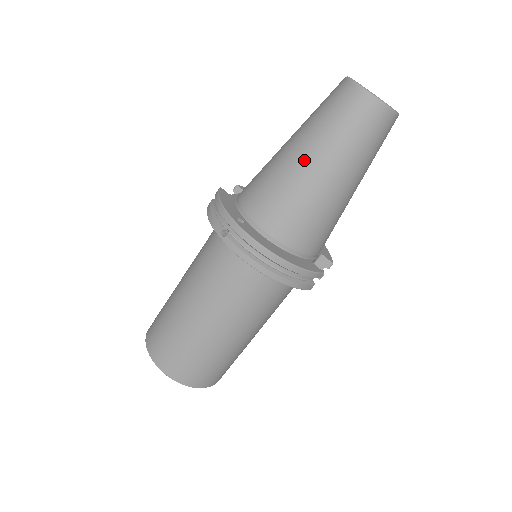
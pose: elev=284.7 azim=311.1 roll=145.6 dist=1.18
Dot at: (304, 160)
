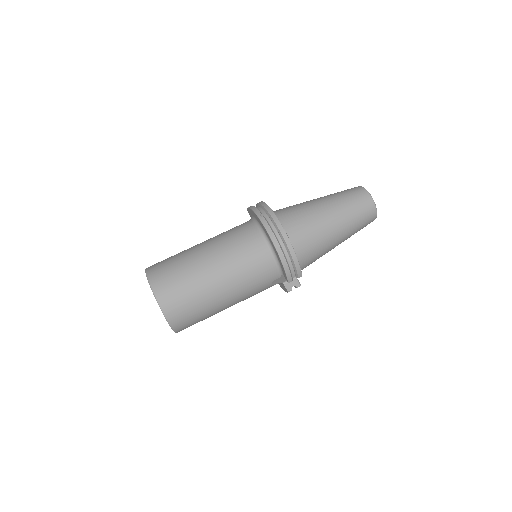
Dot at: (324, 206)
